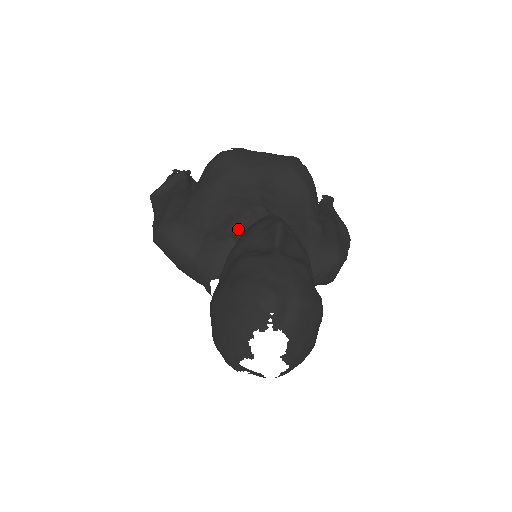
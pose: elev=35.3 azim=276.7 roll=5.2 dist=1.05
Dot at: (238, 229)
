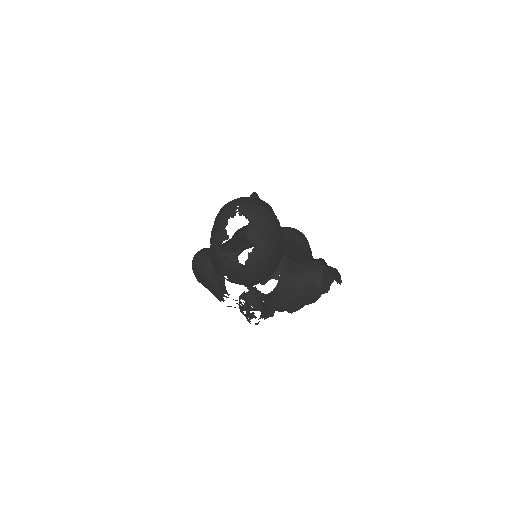
Dot at: (246, 247)
